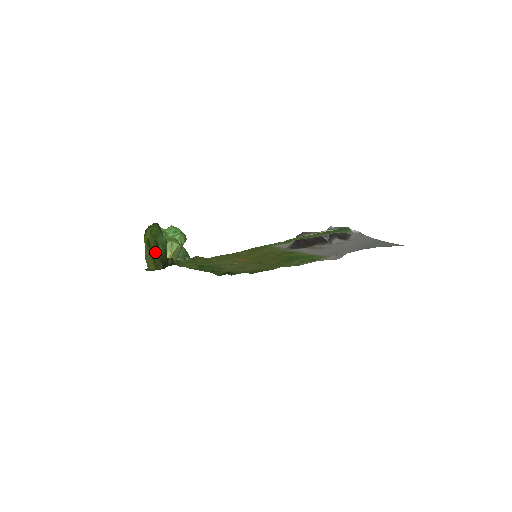
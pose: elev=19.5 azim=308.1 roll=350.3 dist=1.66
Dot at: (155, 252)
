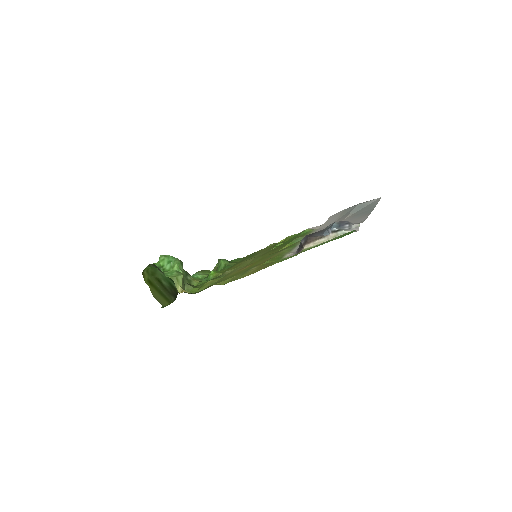
Dot at: (161, 289)
